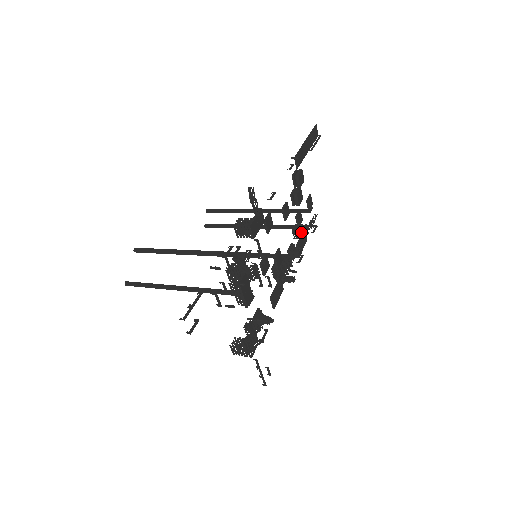
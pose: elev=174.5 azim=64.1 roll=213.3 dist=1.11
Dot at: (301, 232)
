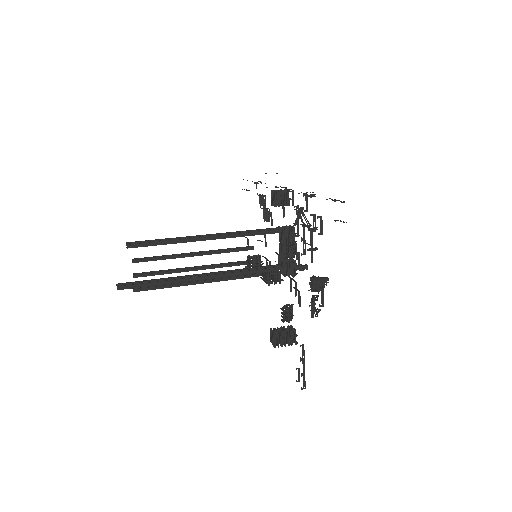
Dot at: (258, 260)
